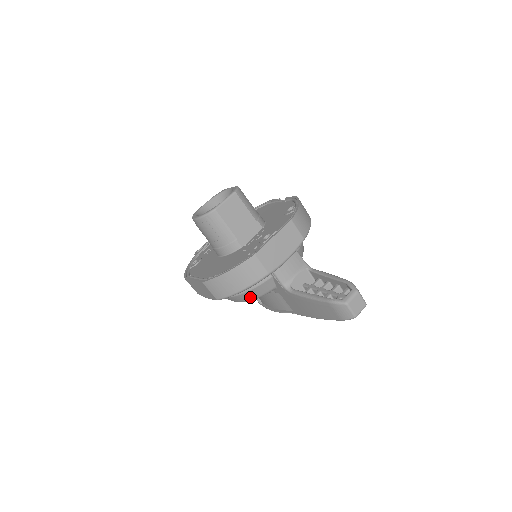
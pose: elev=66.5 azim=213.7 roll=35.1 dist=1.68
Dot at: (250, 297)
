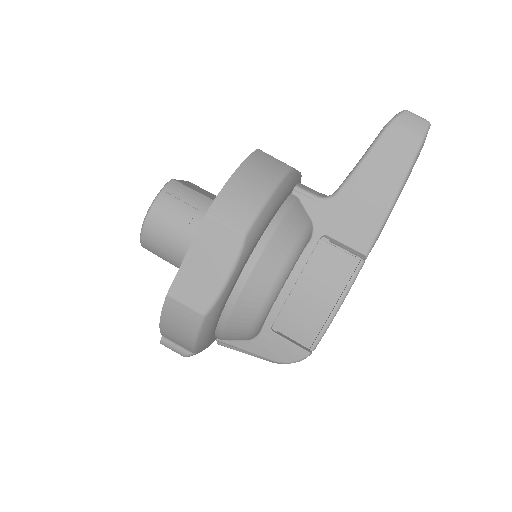
Dot at: (289, 241)
